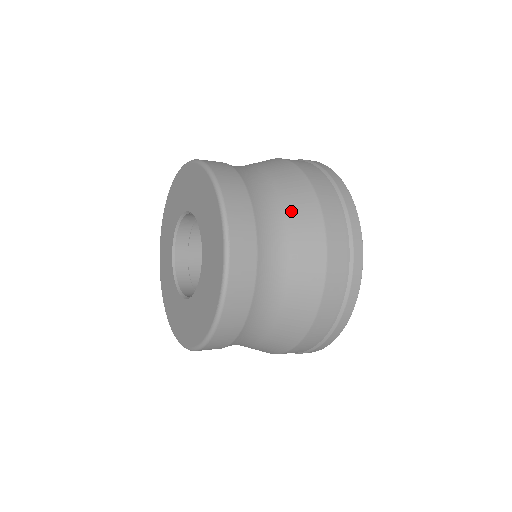
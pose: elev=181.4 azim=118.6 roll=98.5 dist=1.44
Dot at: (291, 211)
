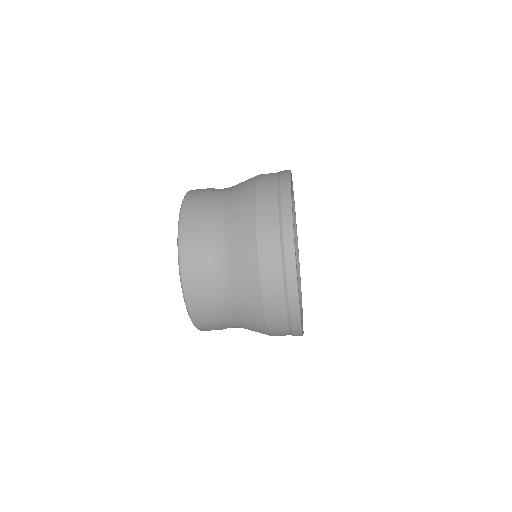
Dot at: (233, 222)
